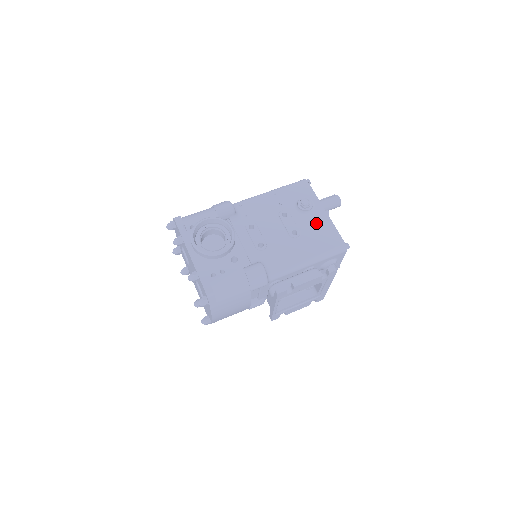
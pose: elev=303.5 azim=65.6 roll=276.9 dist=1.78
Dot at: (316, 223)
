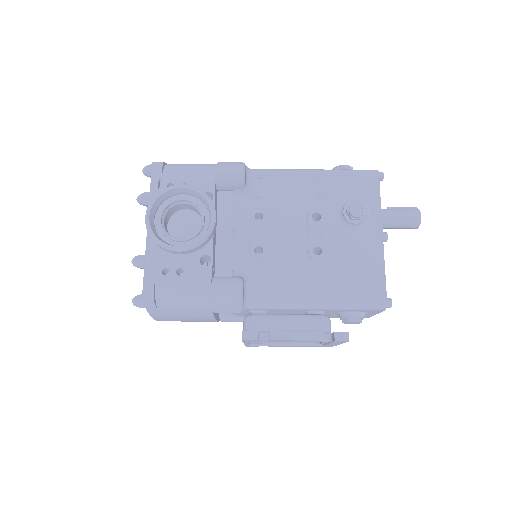
Dot at: (358, 248)
